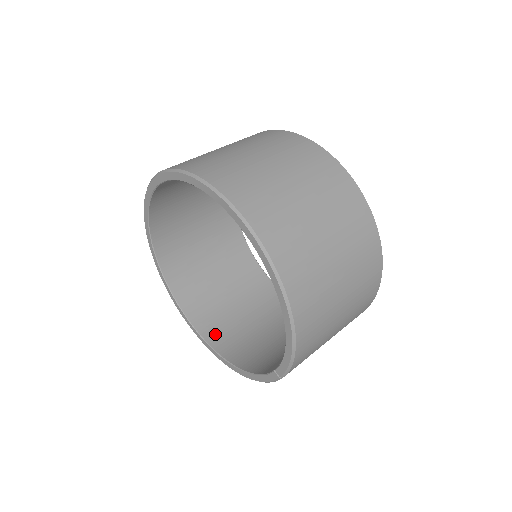
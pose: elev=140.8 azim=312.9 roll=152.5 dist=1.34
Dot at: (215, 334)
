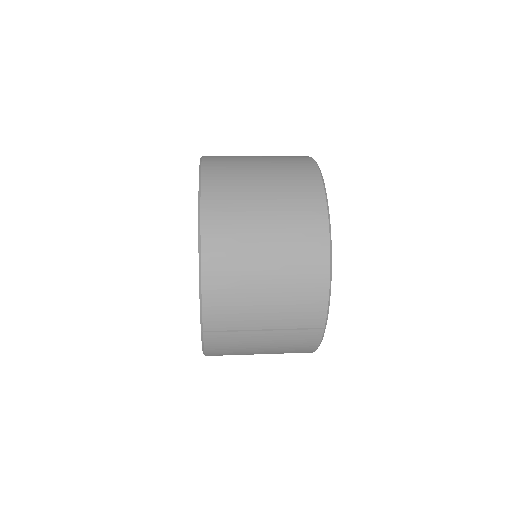
Dot at: occluded
